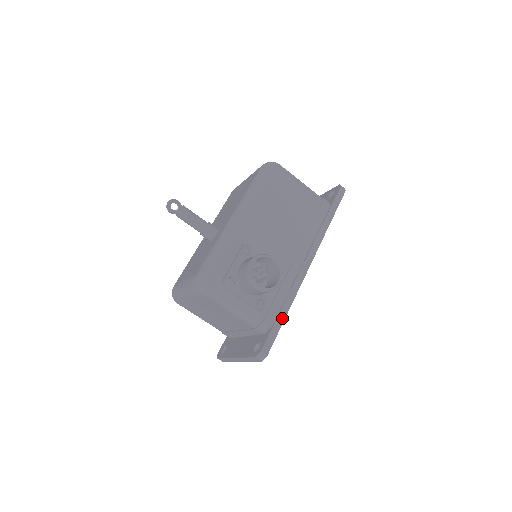
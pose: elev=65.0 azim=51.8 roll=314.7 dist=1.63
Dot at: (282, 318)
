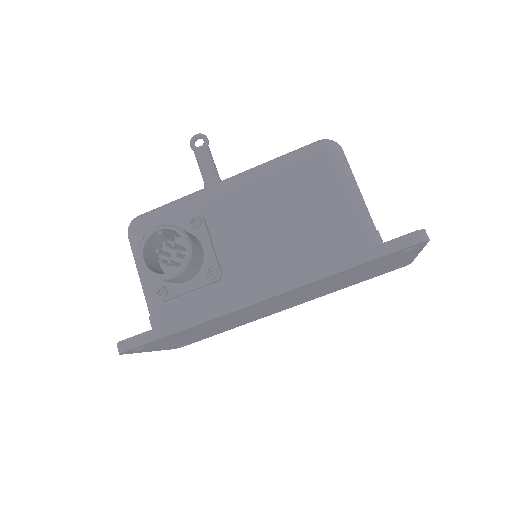
Dot at: (173, 329)
